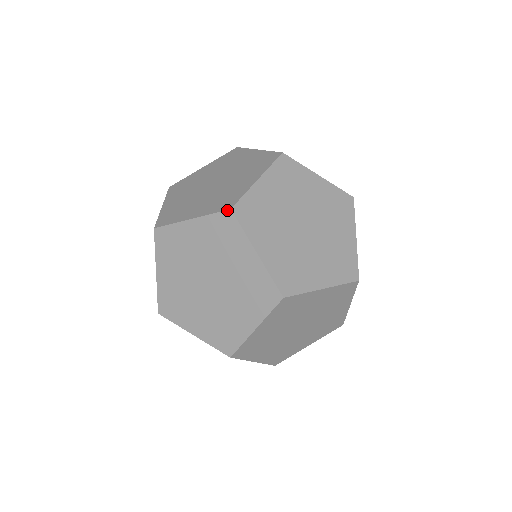
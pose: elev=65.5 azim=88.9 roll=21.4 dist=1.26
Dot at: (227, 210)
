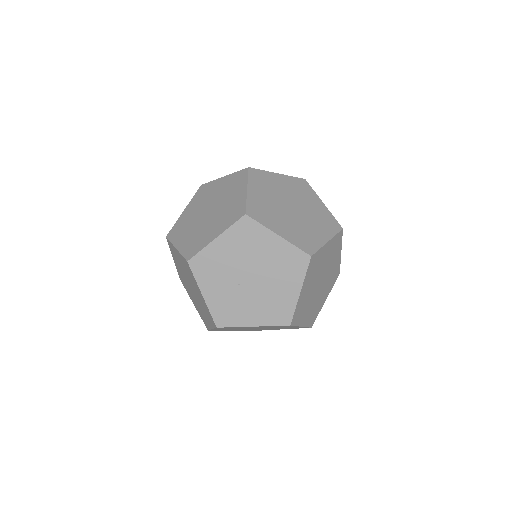
Dot at: (200, 187)
